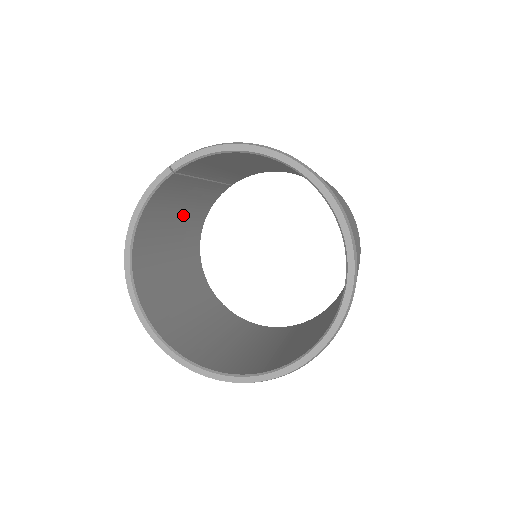
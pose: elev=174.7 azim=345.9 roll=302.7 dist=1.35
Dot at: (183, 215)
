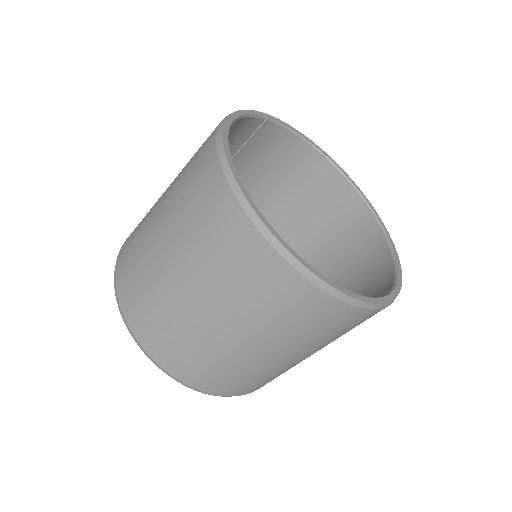
Dot at: occluded
